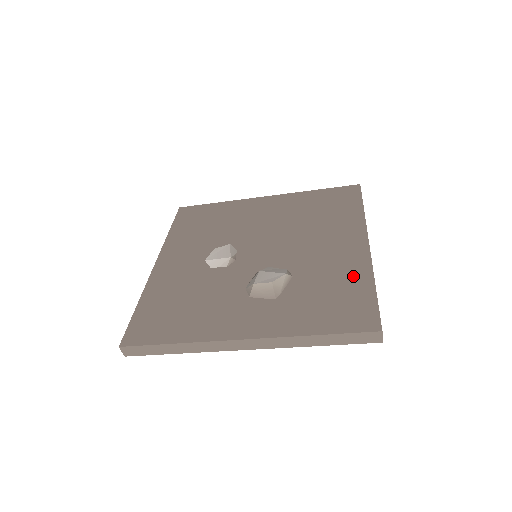
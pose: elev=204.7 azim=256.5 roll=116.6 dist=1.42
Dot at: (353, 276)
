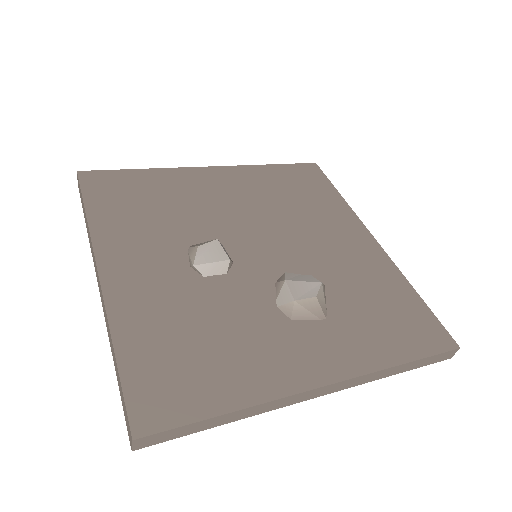
Dot at: (389, 281)
